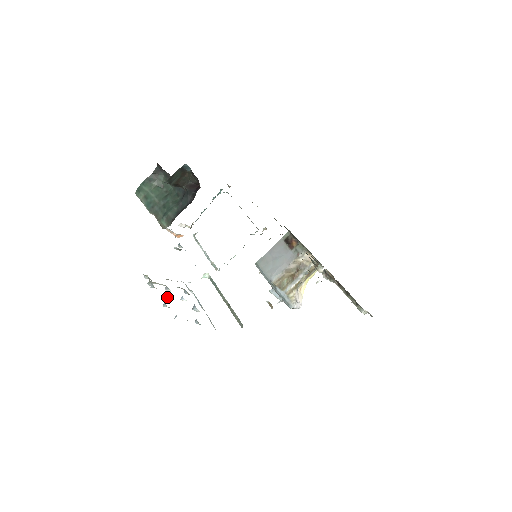
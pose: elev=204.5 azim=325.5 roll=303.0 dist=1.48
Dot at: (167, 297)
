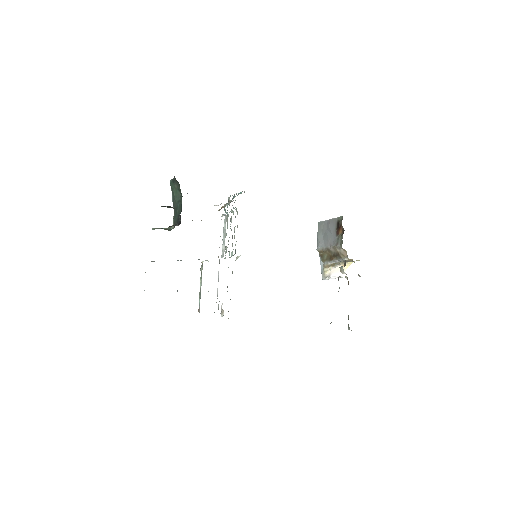
Dot at: occluded
